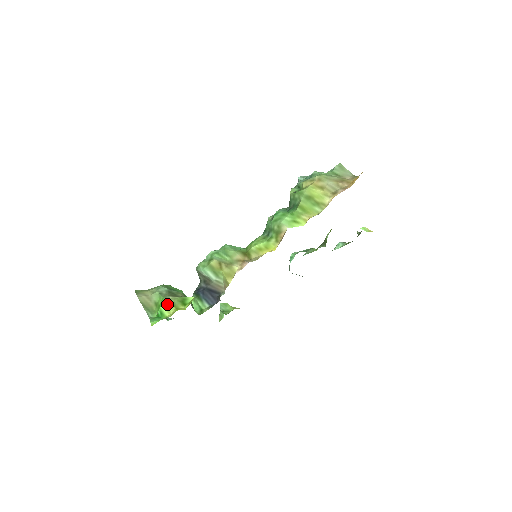
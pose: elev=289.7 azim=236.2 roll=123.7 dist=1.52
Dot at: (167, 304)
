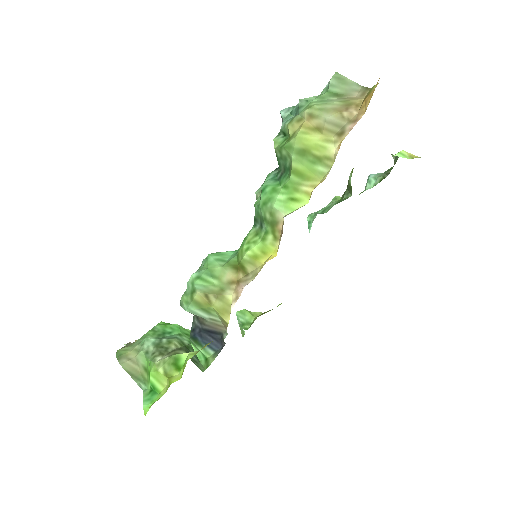
Dot at: (156, 374)
